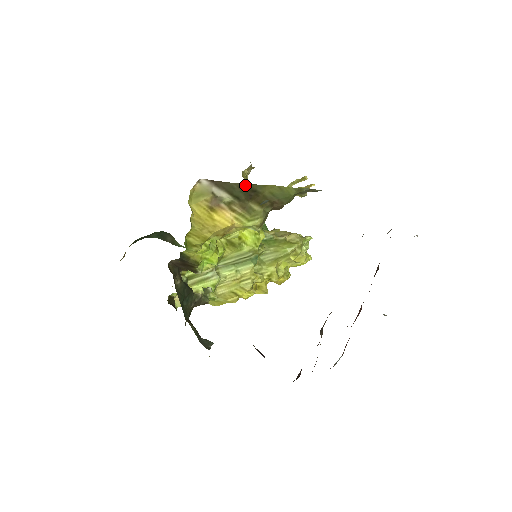
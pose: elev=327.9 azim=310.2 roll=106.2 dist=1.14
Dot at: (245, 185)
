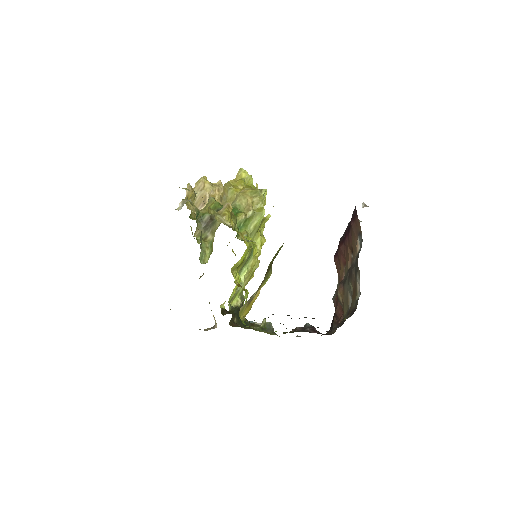
Dot at: occluded
